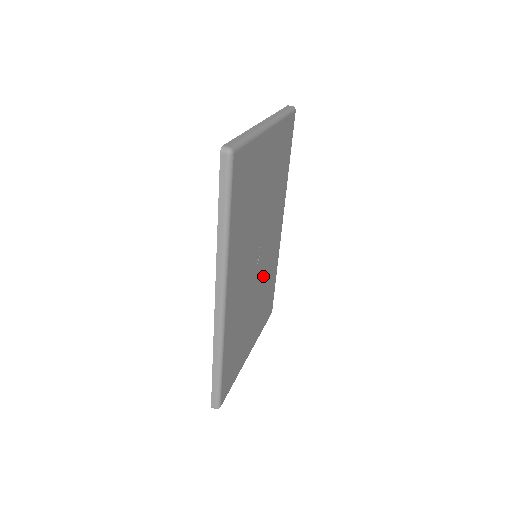
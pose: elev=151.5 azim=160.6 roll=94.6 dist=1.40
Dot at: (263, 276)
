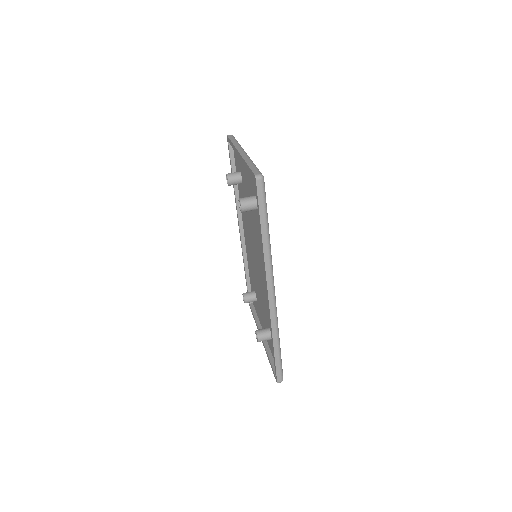
Dot at: occluded
